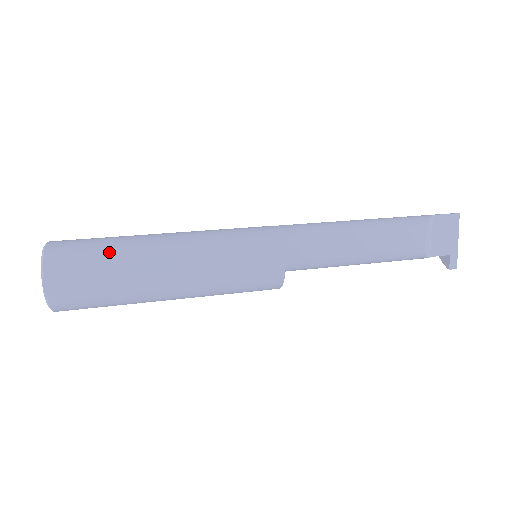
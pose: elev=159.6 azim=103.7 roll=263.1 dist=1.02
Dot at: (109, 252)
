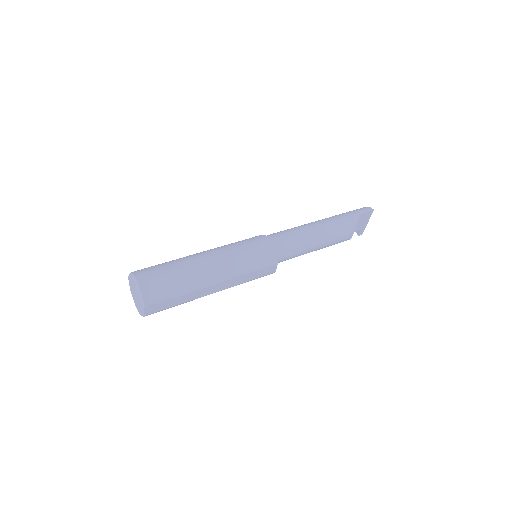
Dot at: (180, 285)
